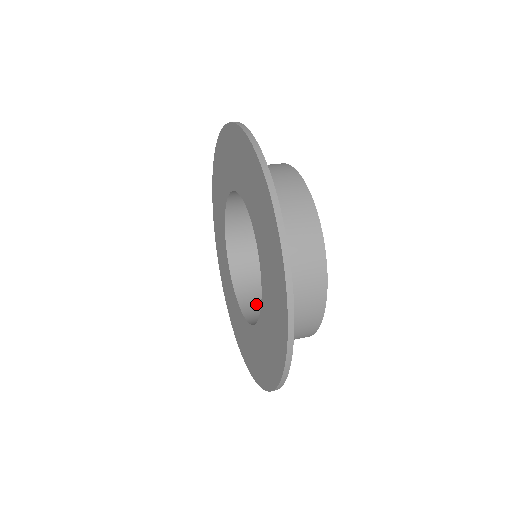
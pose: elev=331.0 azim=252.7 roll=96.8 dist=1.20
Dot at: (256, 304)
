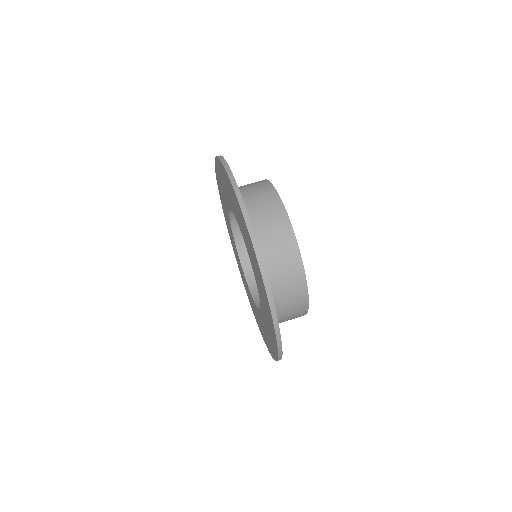
Dot at: occluded
